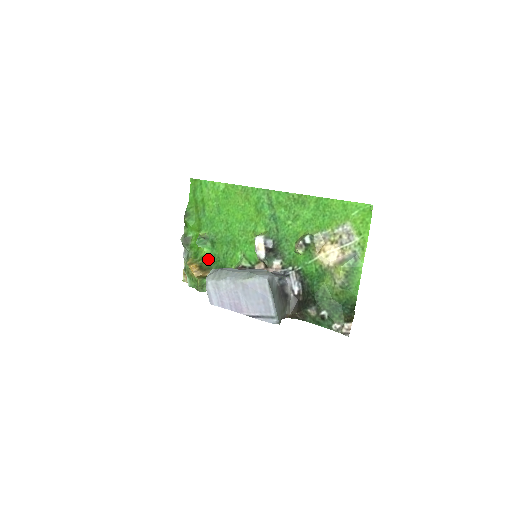
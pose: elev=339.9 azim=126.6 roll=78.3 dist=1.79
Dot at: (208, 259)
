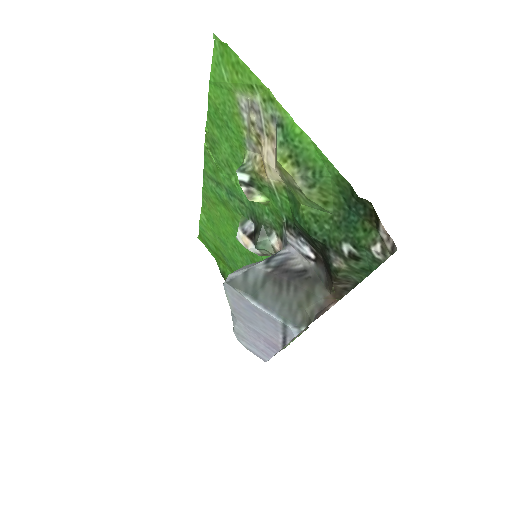
Dot at: occluded
